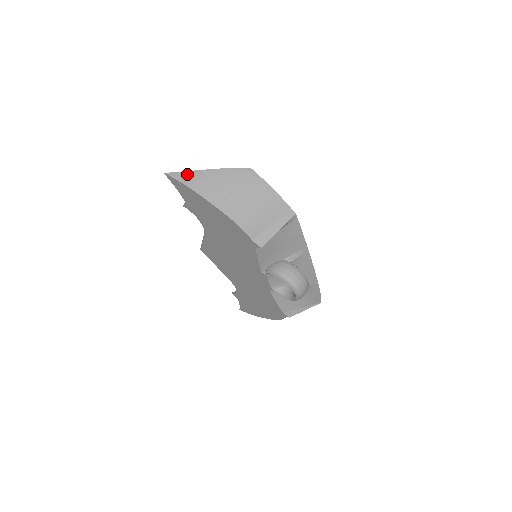
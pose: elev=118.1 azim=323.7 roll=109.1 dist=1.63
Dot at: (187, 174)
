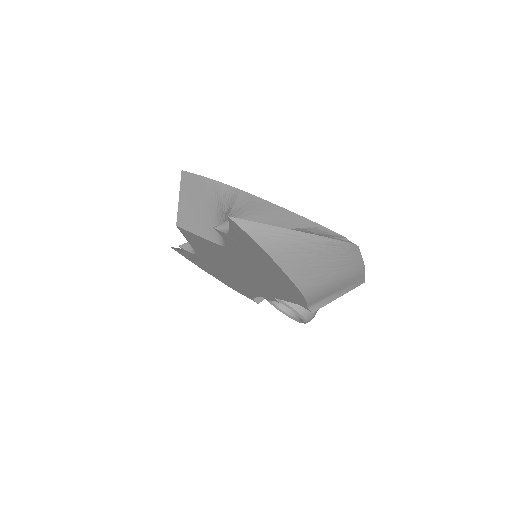
Dot at: (267, 230)
